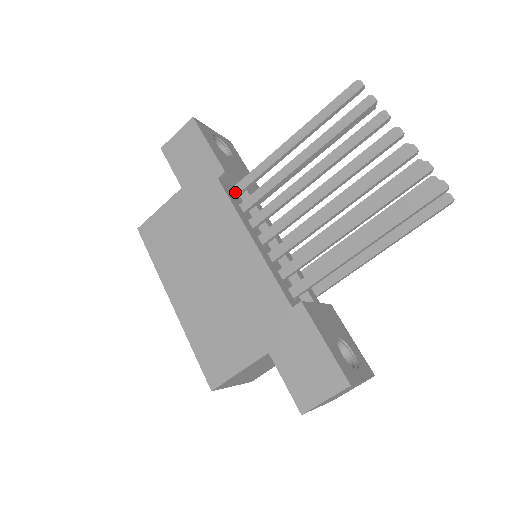
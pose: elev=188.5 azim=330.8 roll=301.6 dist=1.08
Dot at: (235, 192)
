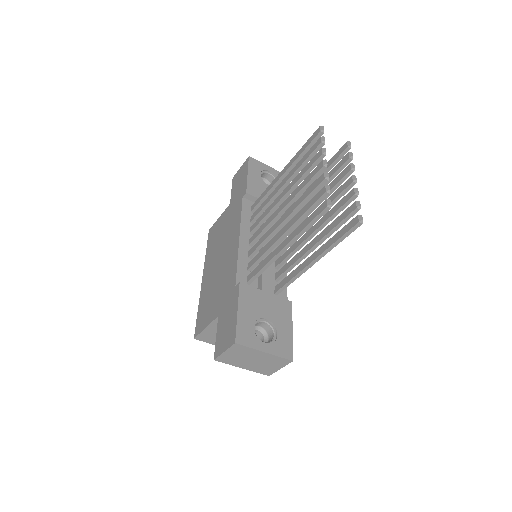
Dot at: (252, 208)
